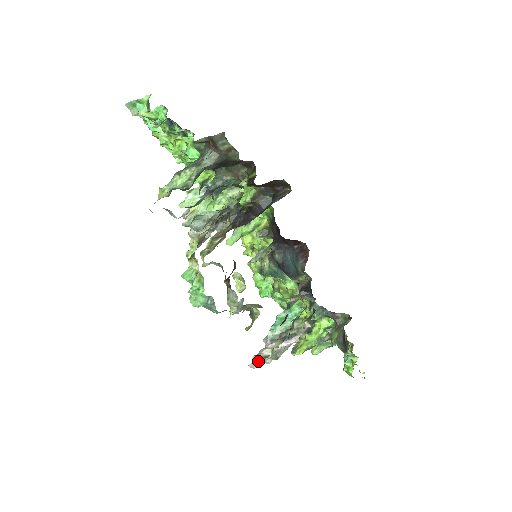
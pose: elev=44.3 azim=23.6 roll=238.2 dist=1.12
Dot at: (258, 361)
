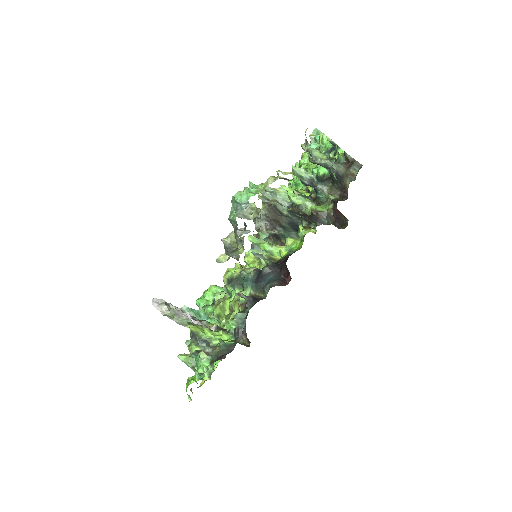
Dot at: (162, 303)
